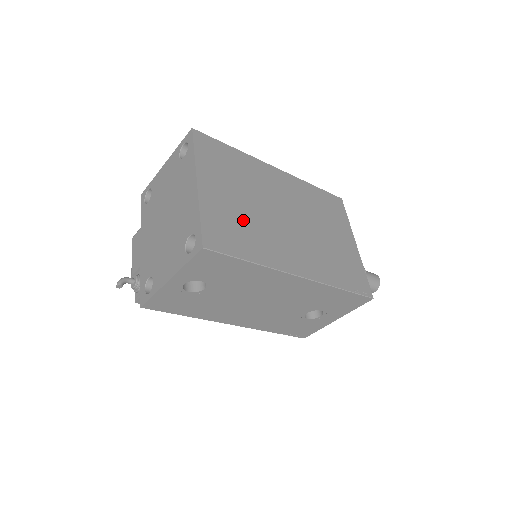
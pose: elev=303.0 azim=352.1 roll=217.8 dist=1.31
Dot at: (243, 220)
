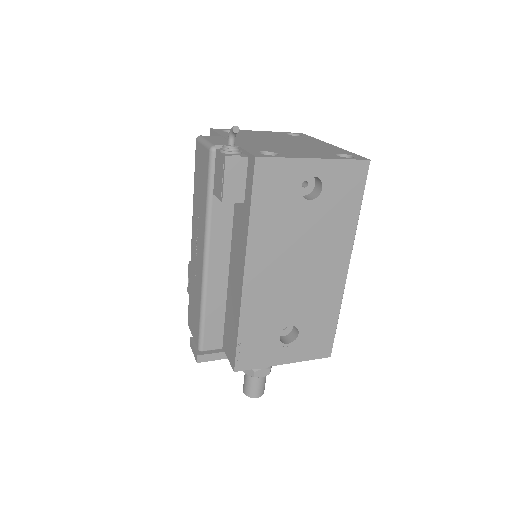
Dot at: occluded
